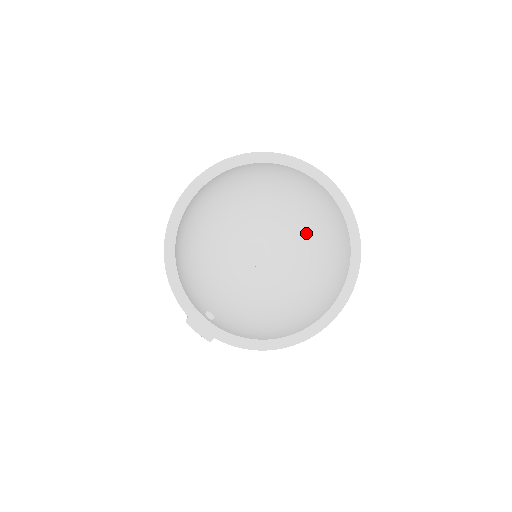
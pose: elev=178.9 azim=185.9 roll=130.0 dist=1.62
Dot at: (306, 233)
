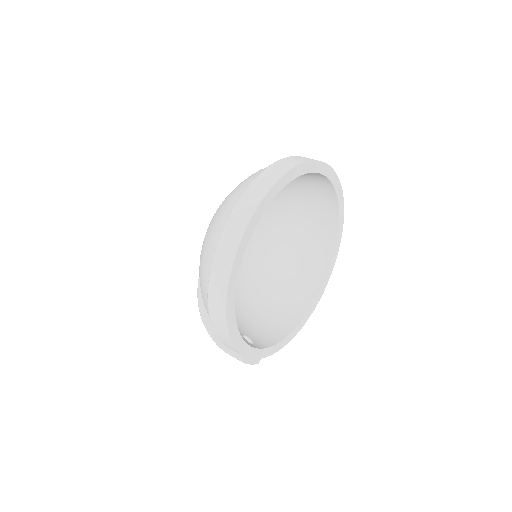
Dot at: (281, 212)
